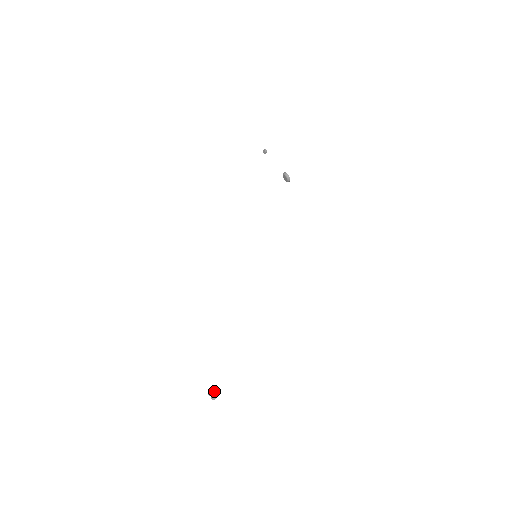
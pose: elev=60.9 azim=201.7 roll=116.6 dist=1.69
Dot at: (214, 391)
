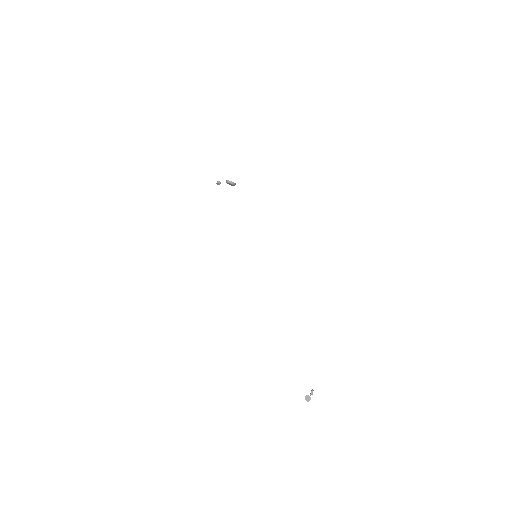
Dot at: (310, 393)
